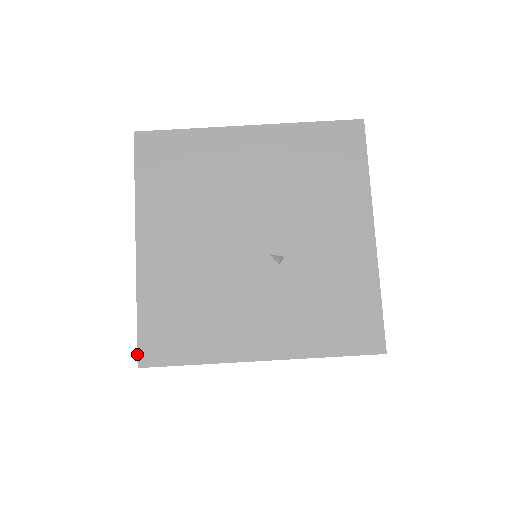
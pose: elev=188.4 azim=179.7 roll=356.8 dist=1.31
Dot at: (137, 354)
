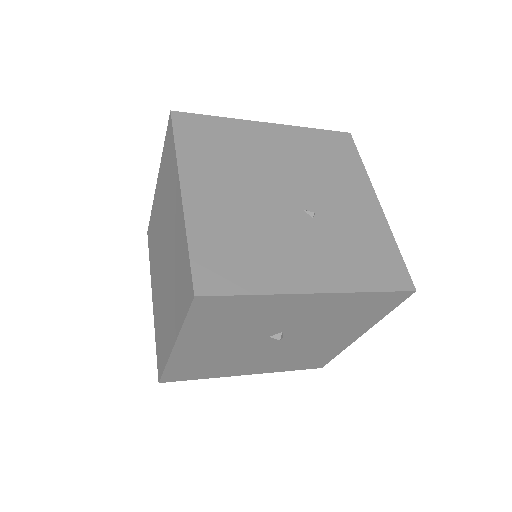
Dot at: (192, 283)
